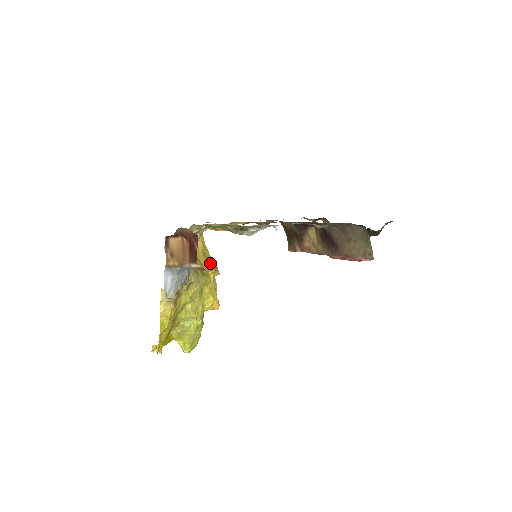
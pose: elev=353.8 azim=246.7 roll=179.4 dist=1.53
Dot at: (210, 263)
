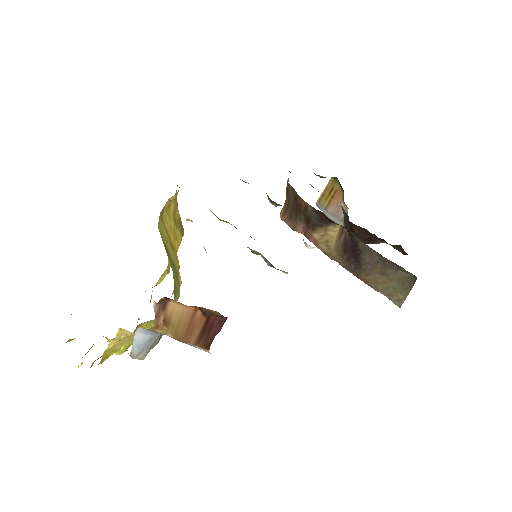
Dot at: (179, 231)
